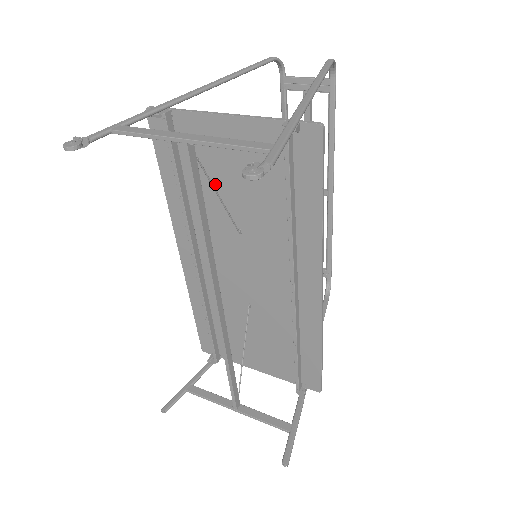
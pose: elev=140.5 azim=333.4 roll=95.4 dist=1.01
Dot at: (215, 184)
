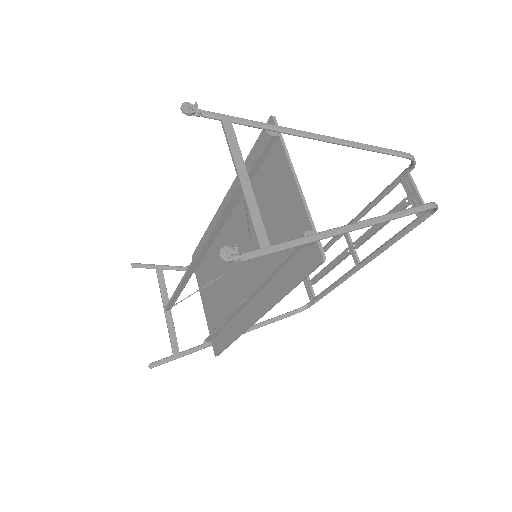
Dot at: (263, 201)
